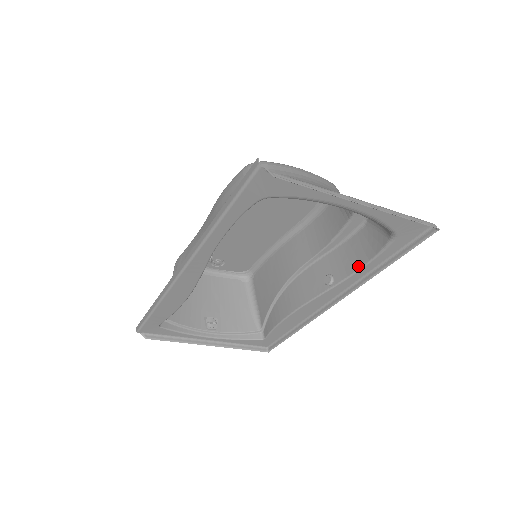
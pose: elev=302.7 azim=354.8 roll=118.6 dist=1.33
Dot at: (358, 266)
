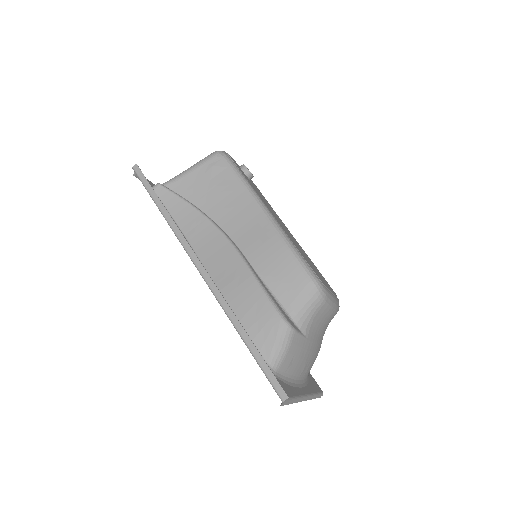
Dot at: occluded
